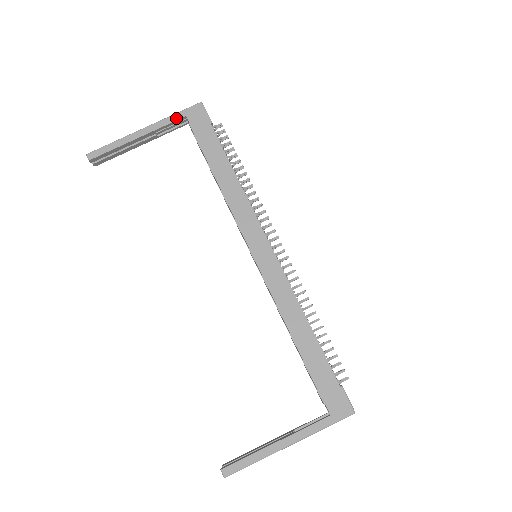
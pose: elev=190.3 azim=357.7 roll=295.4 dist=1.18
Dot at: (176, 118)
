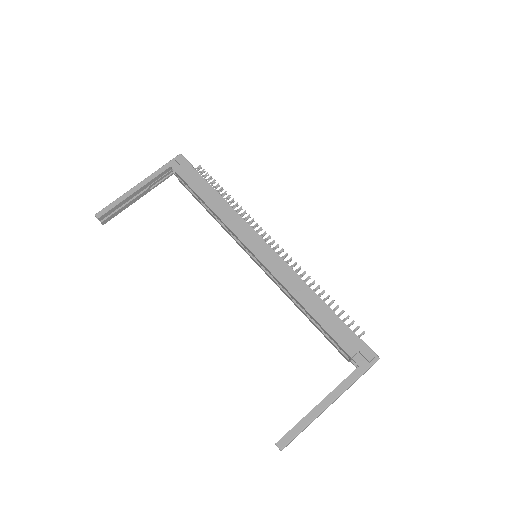
Dot at: (163, 170)
